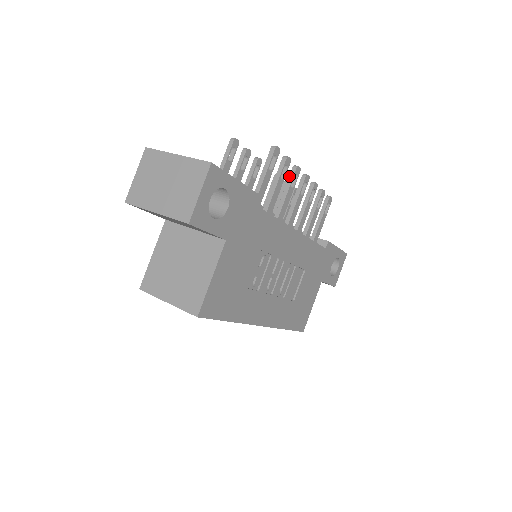
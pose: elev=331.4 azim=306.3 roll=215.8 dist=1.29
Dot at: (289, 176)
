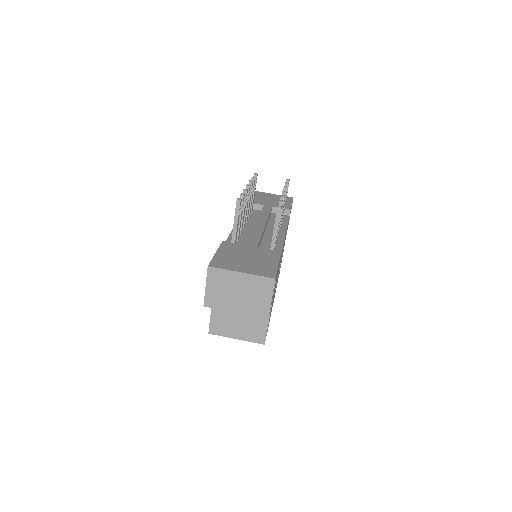
Dot at: occluded
